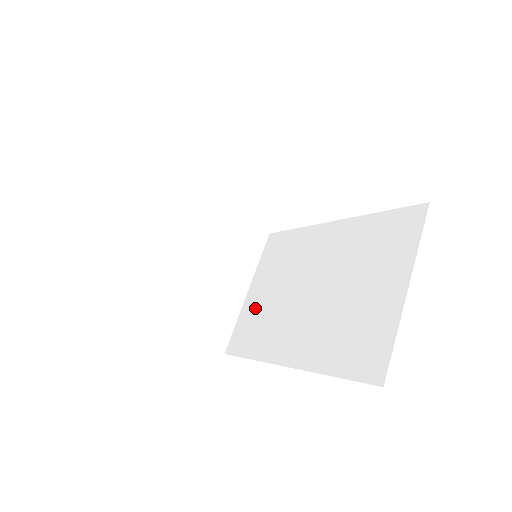
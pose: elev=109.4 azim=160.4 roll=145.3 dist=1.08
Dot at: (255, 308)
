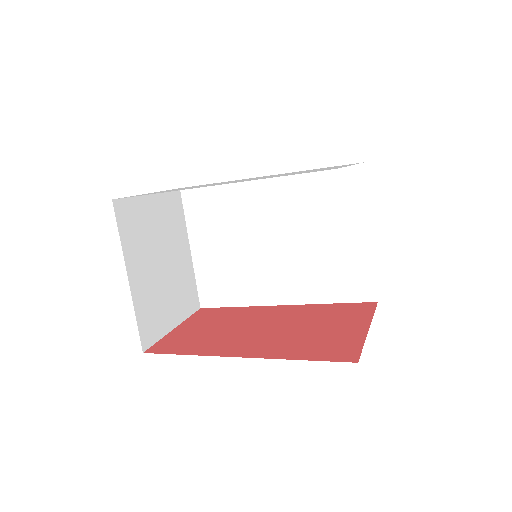
Dot at: (213, 265)
